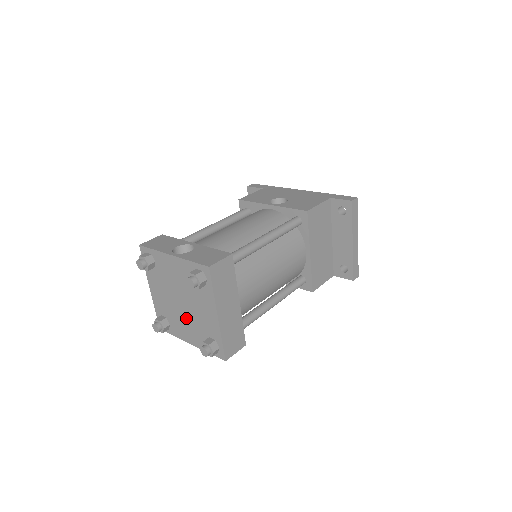
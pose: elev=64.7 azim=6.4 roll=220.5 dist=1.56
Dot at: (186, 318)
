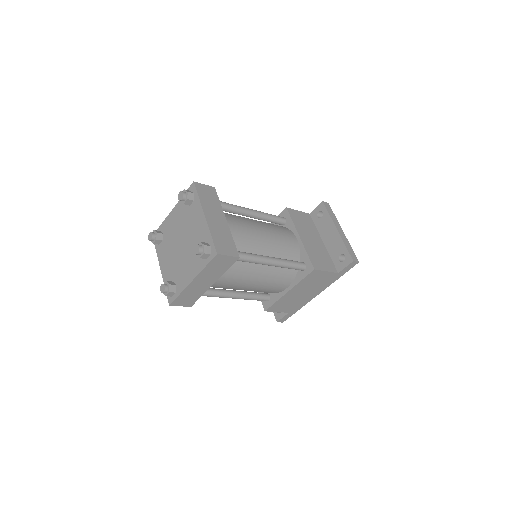
Dot at: (186, 256)
